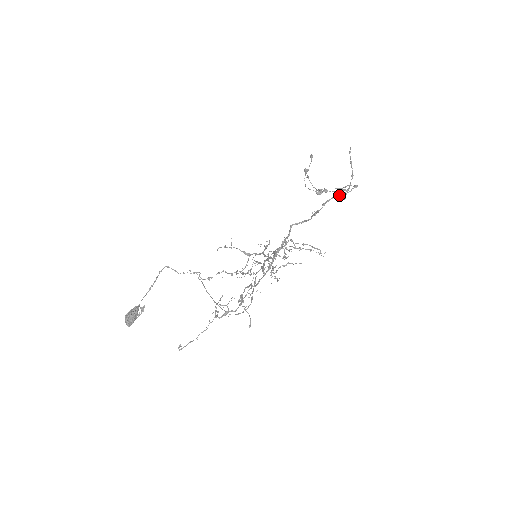
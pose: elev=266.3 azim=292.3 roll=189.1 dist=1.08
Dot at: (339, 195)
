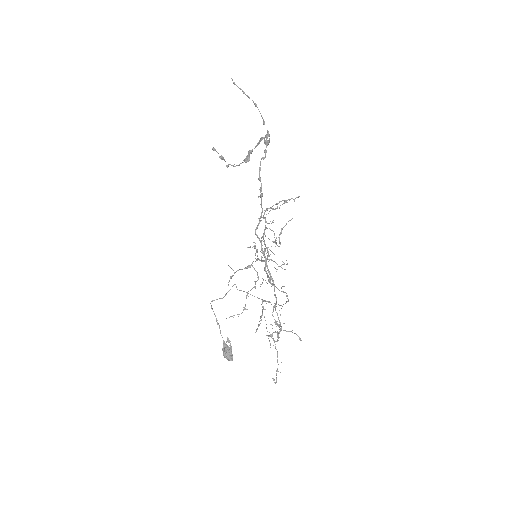
Dot at: (262, 157)
